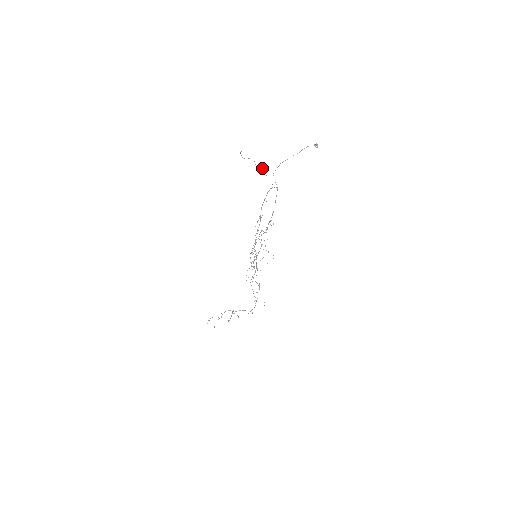
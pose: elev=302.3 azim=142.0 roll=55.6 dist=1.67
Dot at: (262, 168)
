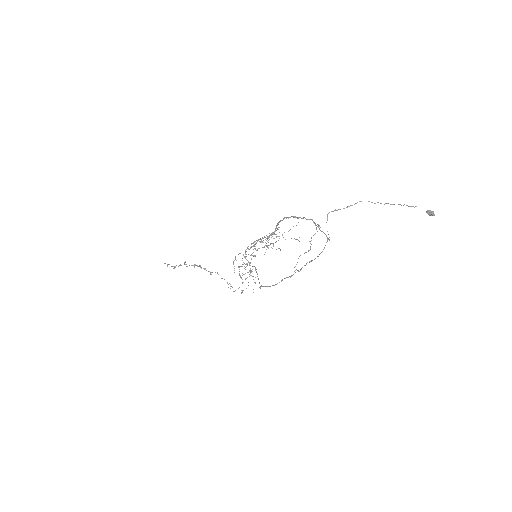
Dot at: occluded
